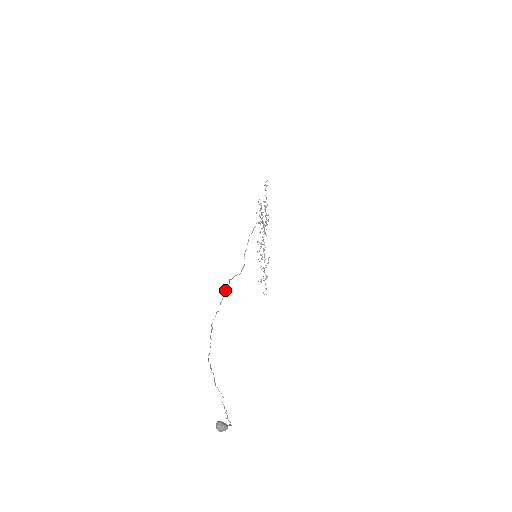
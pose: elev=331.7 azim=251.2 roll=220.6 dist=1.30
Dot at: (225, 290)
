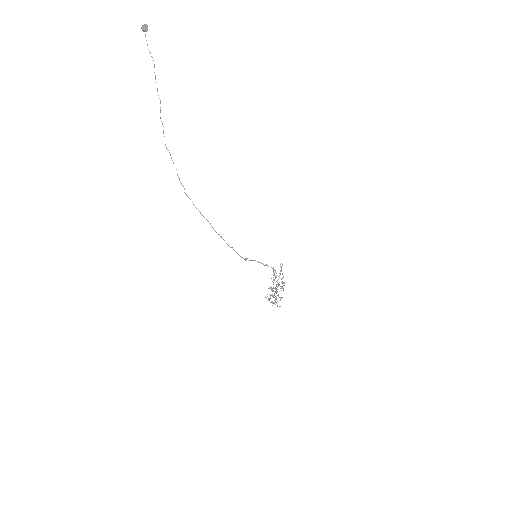
Dot at: occluded
